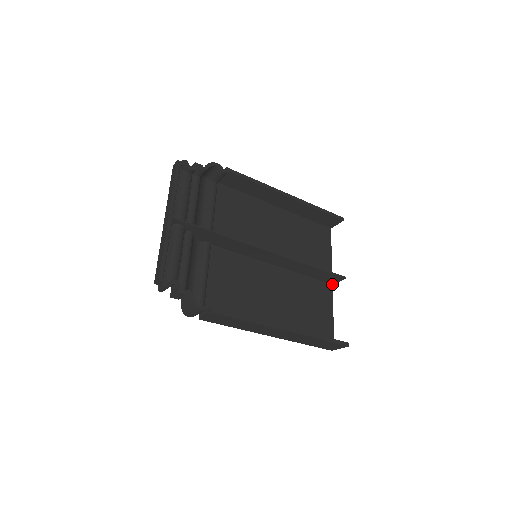
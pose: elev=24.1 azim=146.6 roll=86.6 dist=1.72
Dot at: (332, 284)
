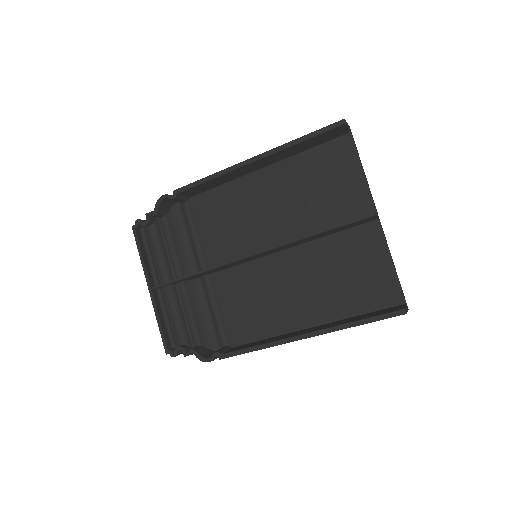
Dot at: (377, 218)
